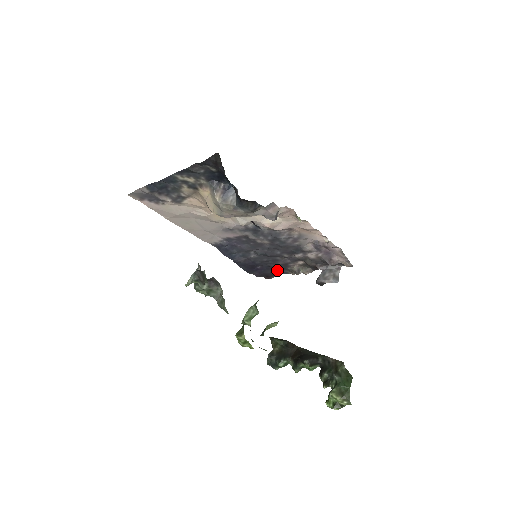
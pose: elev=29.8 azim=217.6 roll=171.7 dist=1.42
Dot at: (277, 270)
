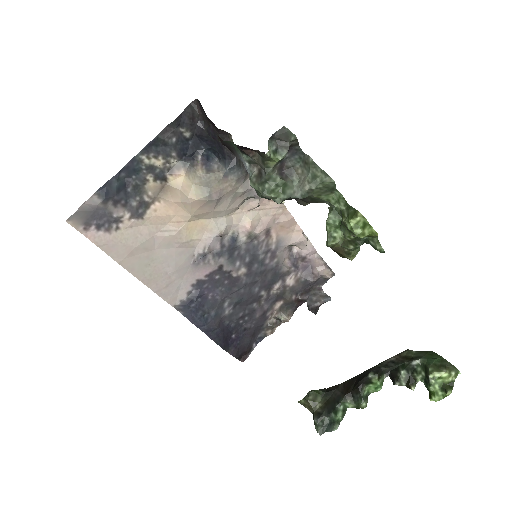
Dot at: (253, 335)
